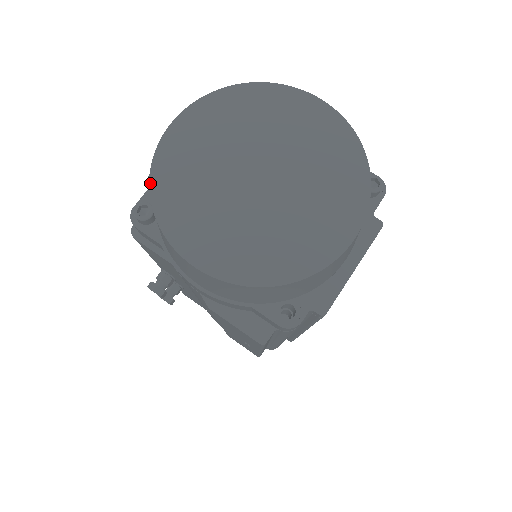
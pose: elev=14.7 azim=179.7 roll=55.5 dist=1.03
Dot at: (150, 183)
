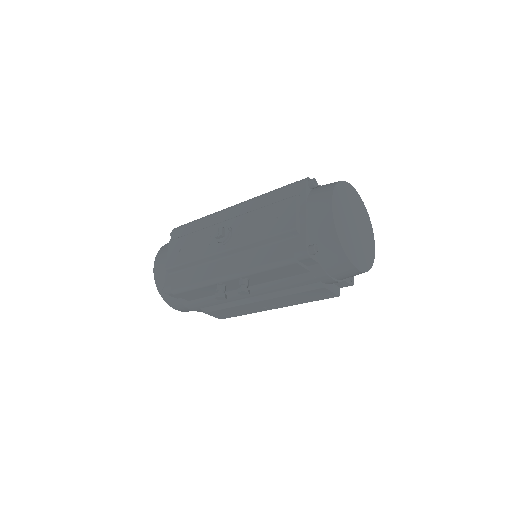
Dot at: (338, 237)
